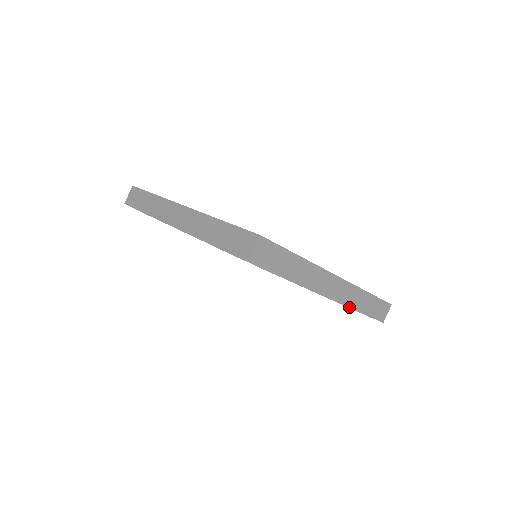
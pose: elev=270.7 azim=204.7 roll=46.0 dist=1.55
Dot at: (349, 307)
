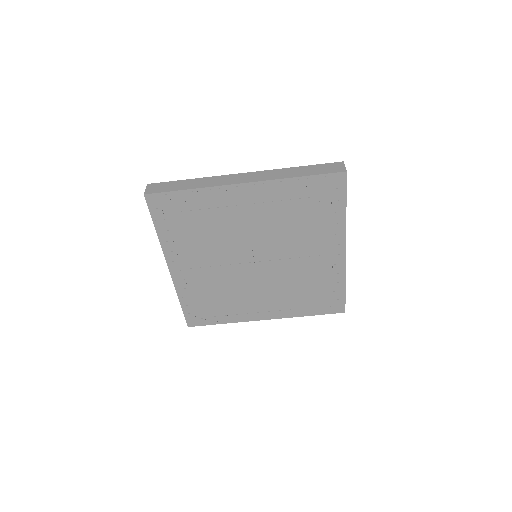
Dot at: (345, 273)
